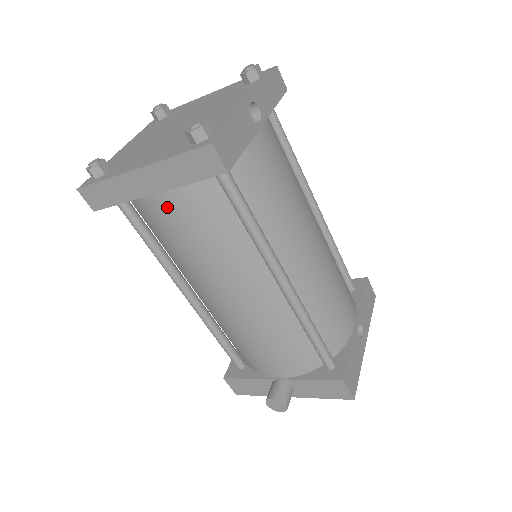
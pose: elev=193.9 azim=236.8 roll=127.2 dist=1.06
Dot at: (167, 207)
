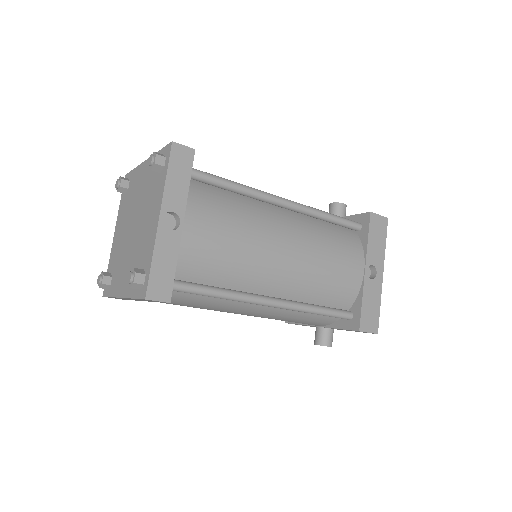
Dot at: occluded
